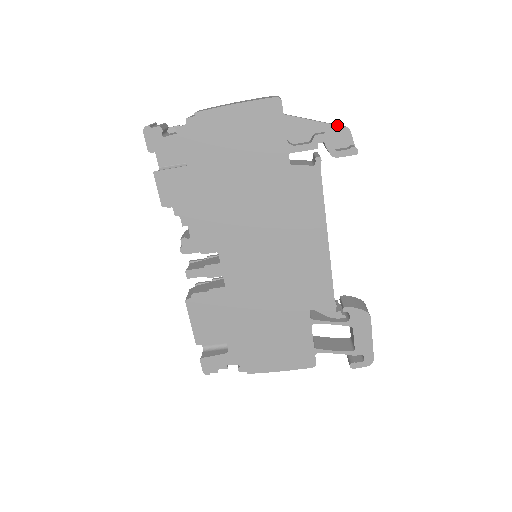
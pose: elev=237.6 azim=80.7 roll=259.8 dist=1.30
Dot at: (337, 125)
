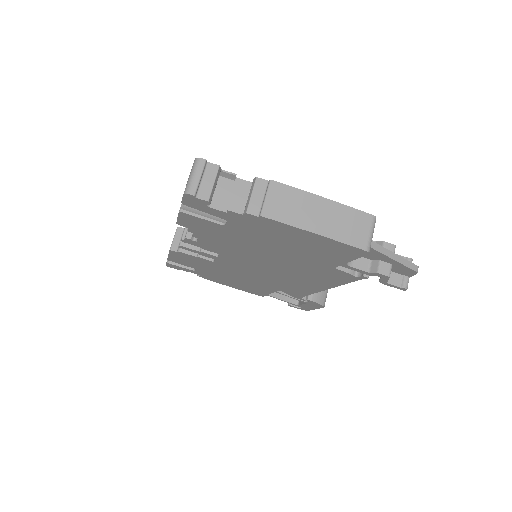
Dot at: (409, 268)
